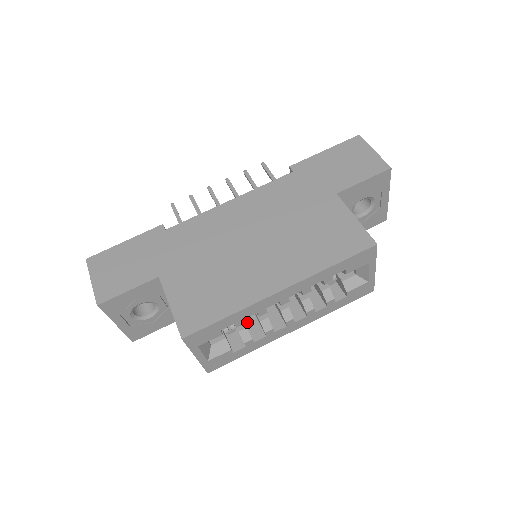
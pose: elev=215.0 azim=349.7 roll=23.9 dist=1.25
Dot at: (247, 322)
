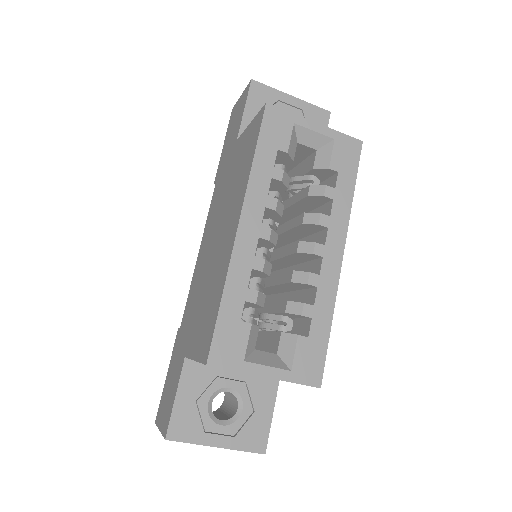
Dot at: occluded
